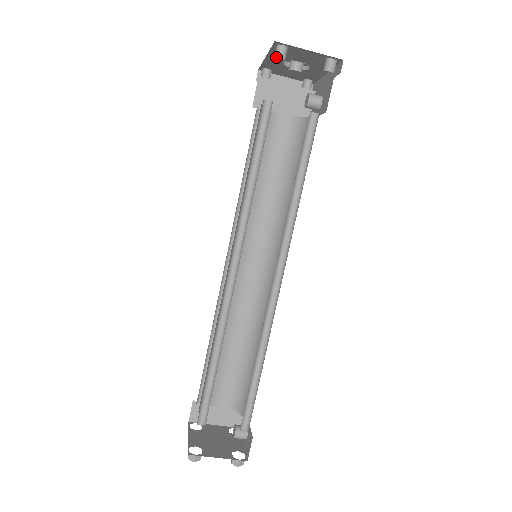
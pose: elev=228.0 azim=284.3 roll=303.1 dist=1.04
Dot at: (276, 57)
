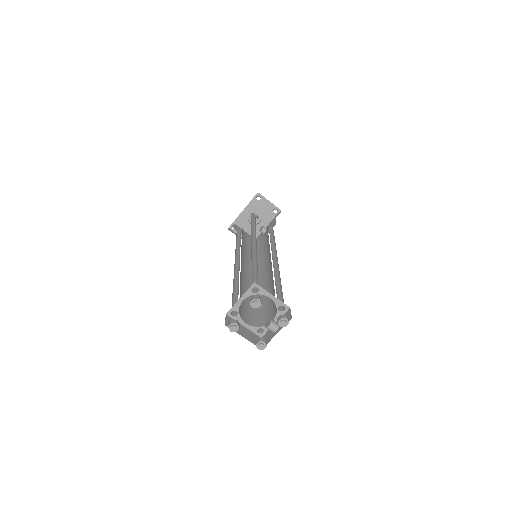
Dot at: occluded
